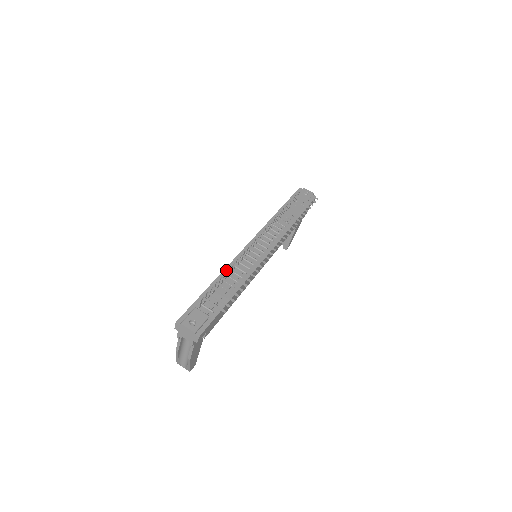
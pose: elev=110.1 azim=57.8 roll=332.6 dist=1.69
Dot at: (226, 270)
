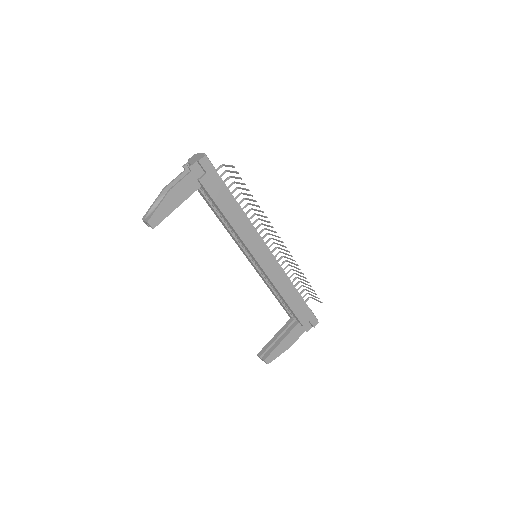
Dot at: occluded
